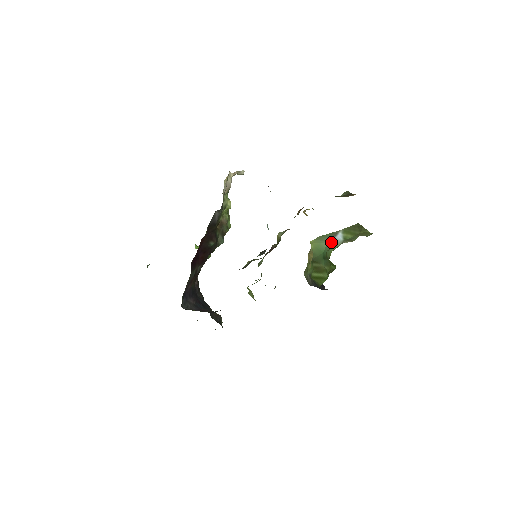
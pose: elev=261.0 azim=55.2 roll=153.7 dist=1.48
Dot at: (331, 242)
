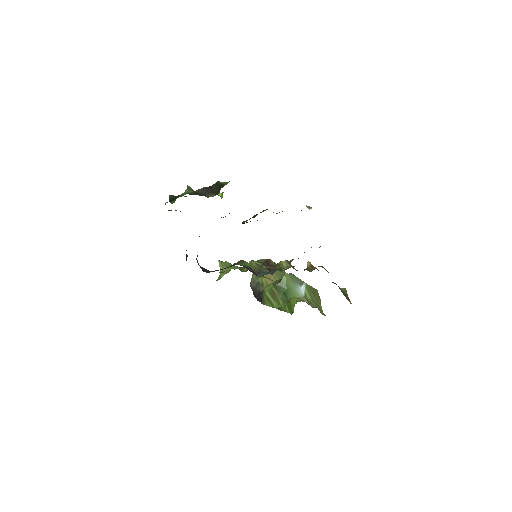
Dot at: (296, 288)
